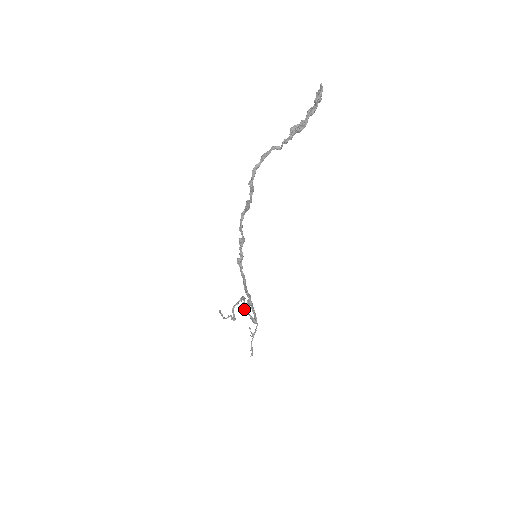
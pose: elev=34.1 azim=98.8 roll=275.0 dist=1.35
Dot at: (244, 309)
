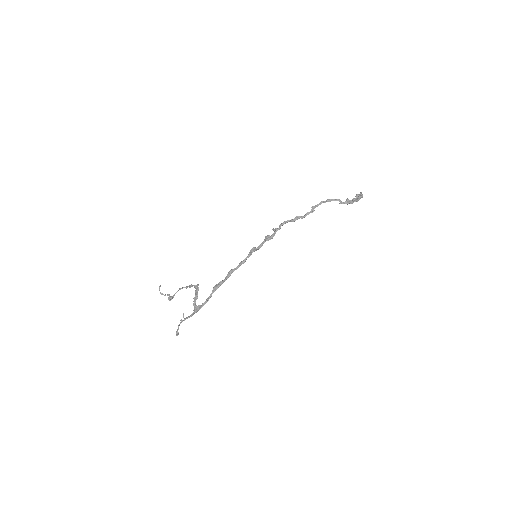
Dot at: occluded
